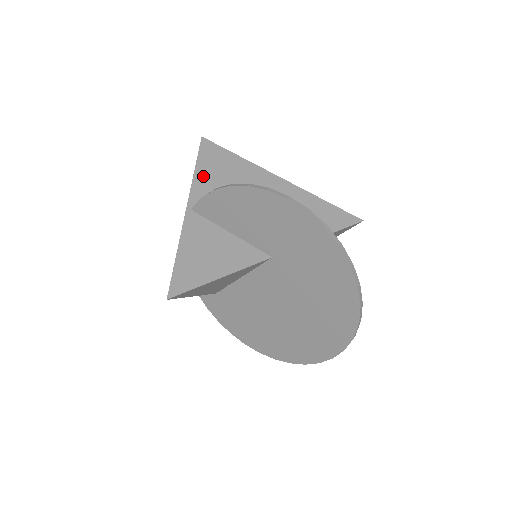
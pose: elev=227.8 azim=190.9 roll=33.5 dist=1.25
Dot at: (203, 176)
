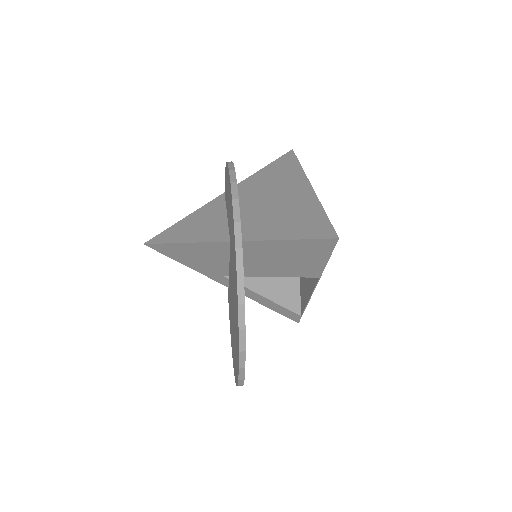
Dot at: (259, 175)
